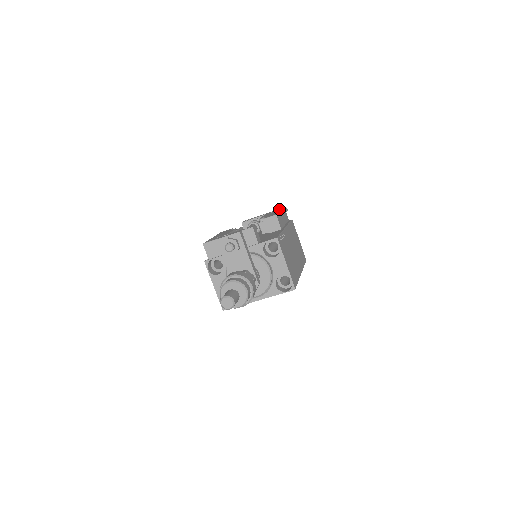
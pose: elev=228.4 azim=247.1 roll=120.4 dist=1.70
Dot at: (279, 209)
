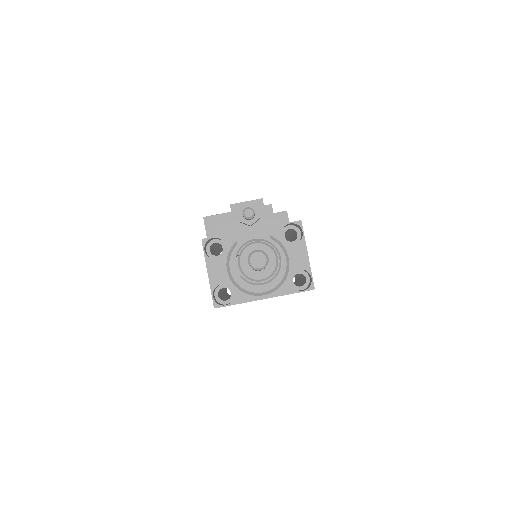
Dot at: occluded
